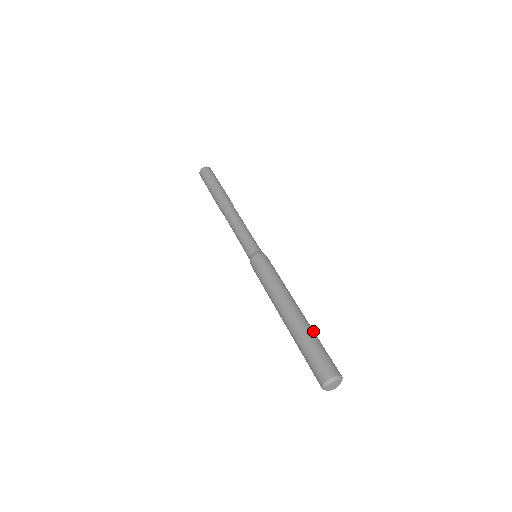
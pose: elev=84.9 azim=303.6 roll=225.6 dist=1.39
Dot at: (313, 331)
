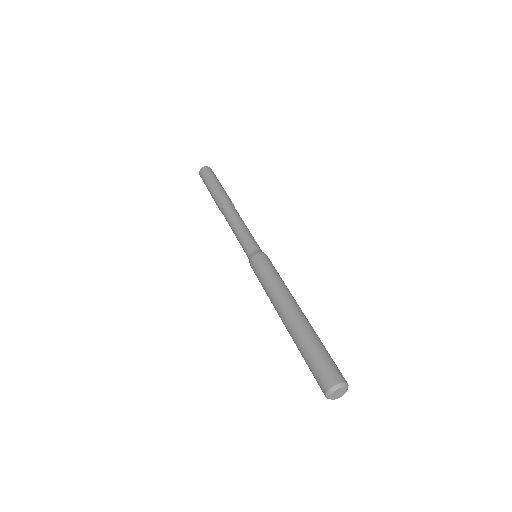
Dot at: occluded
